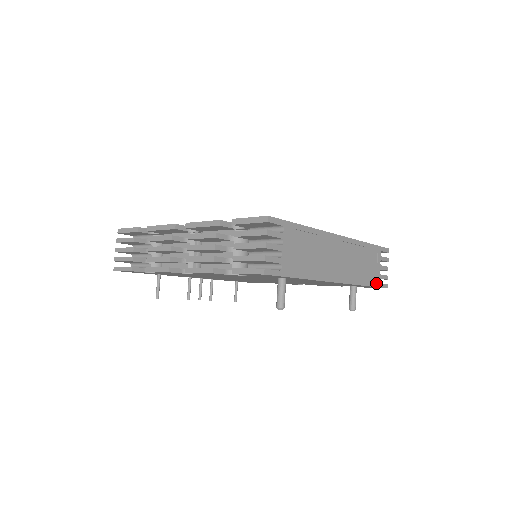
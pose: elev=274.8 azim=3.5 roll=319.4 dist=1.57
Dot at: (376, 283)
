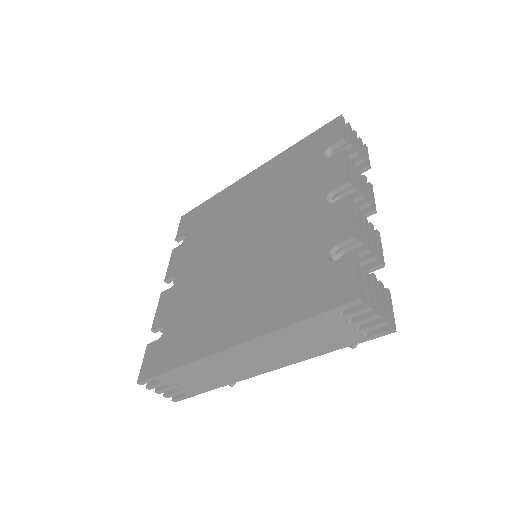
Dot at: (355, 340)
